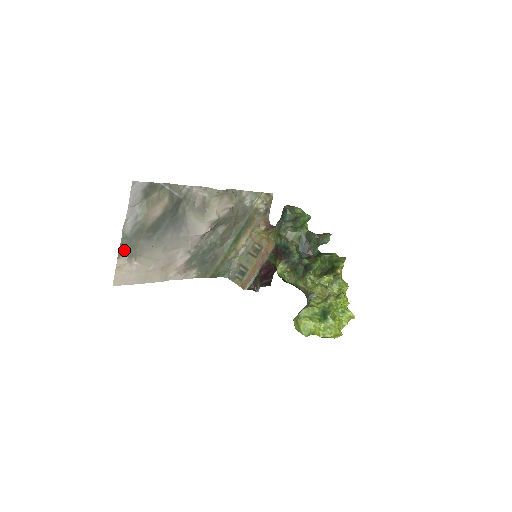
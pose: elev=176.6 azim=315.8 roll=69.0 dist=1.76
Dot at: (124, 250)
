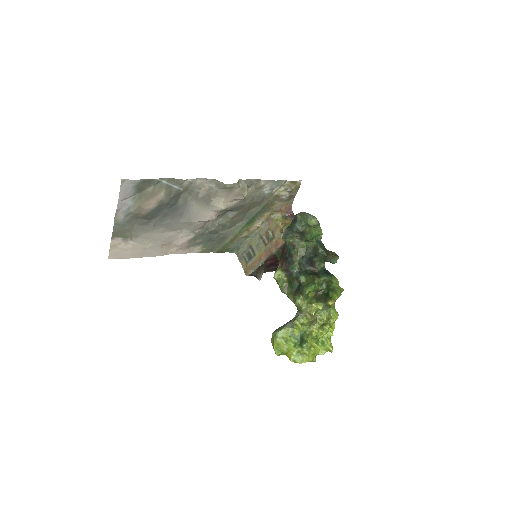
Dot at: (118, 233)
